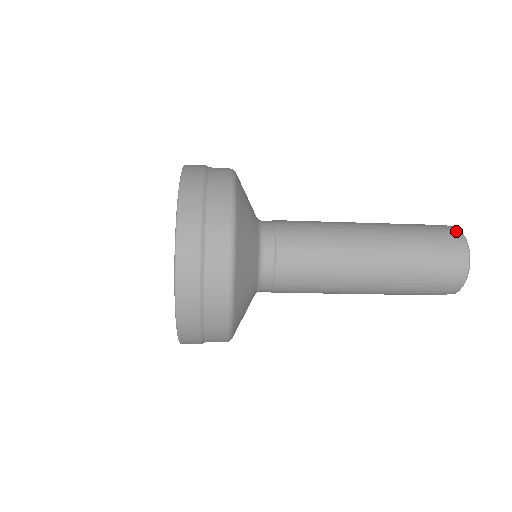
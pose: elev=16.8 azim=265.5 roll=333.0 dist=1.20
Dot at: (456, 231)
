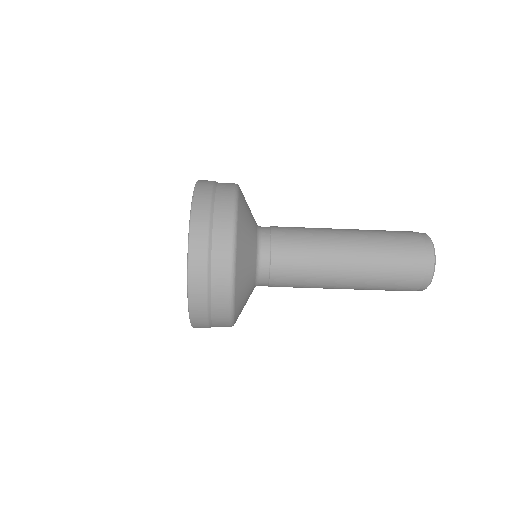
Dot at: occluded
